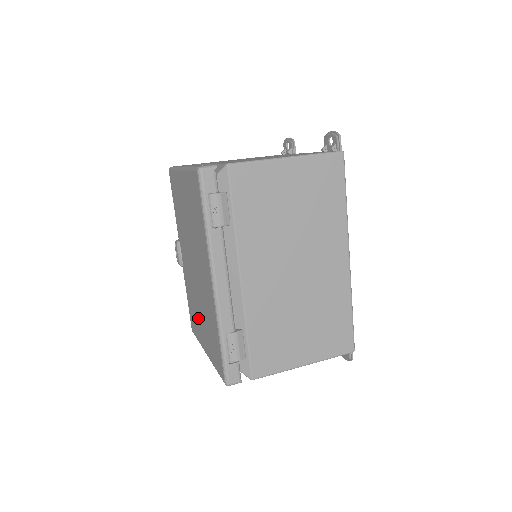
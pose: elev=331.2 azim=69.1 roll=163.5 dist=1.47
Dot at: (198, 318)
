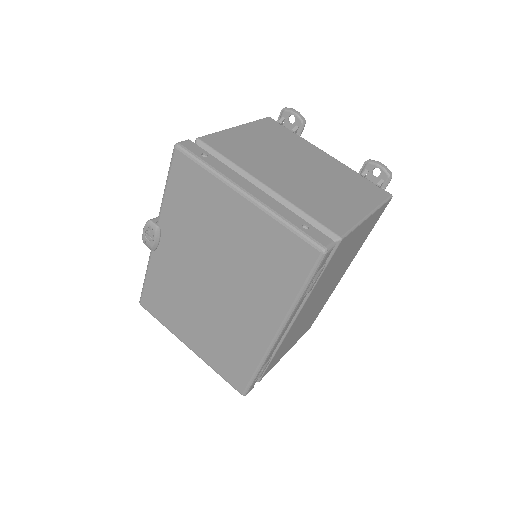
Dot at: (184, 316)
